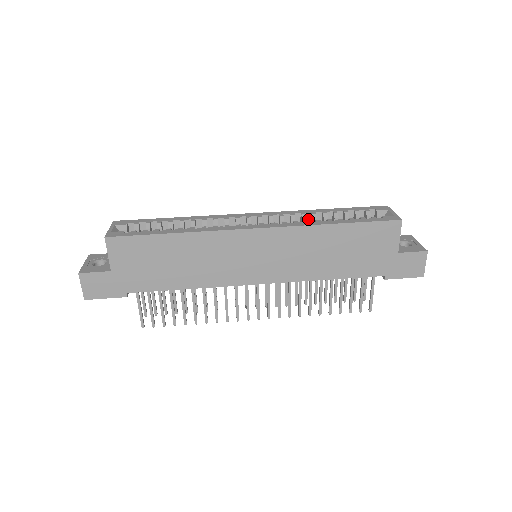
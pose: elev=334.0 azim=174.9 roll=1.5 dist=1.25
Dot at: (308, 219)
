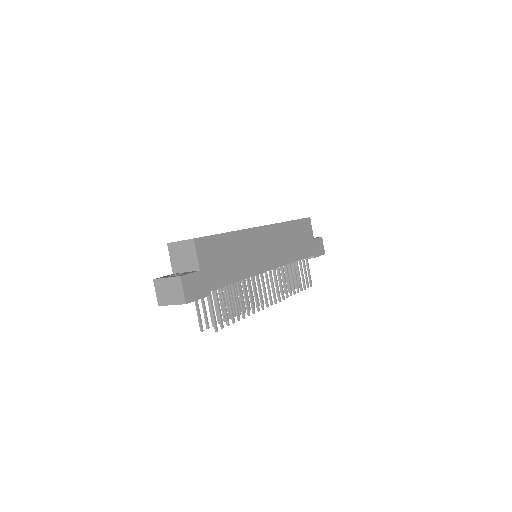
Dot at: occluded
